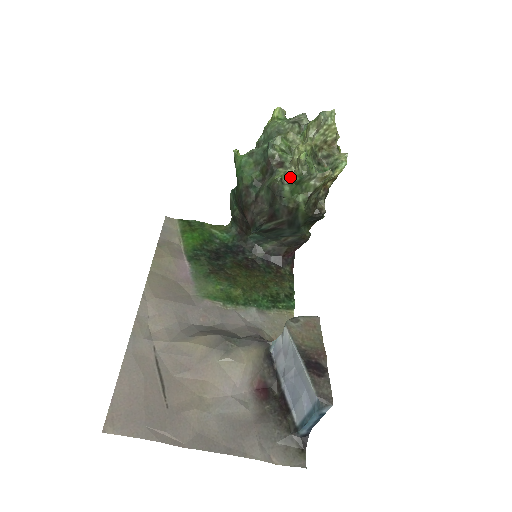
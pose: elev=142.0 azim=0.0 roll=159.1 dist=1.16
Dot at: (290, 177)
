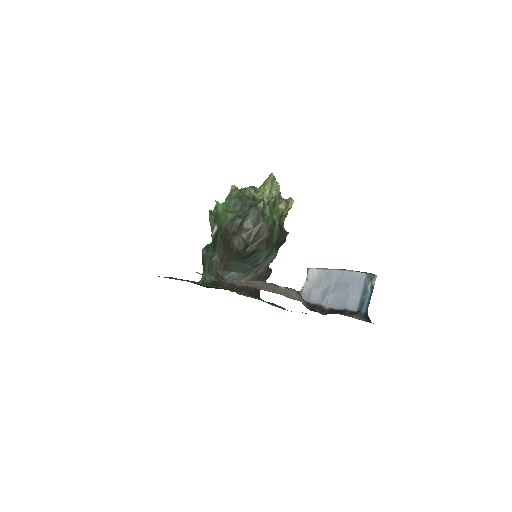
Dot at: occluded
